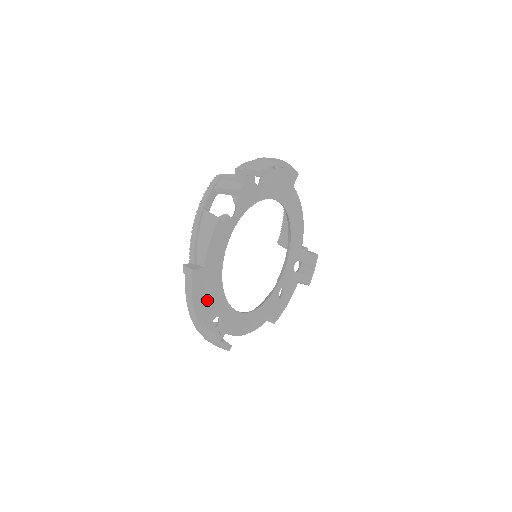
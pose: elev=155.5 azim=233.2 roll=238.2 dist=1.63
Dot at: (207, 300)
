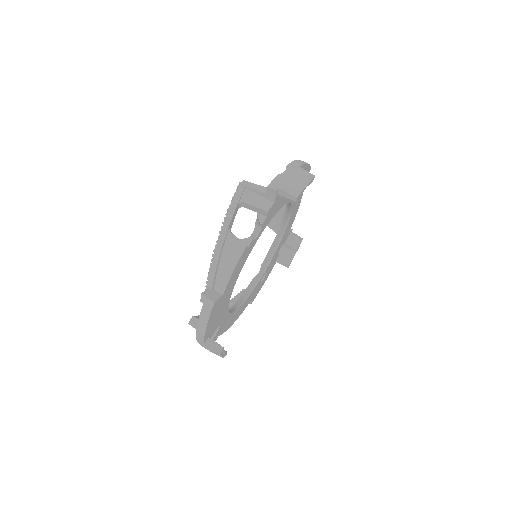
Dot at: (216, 319)
